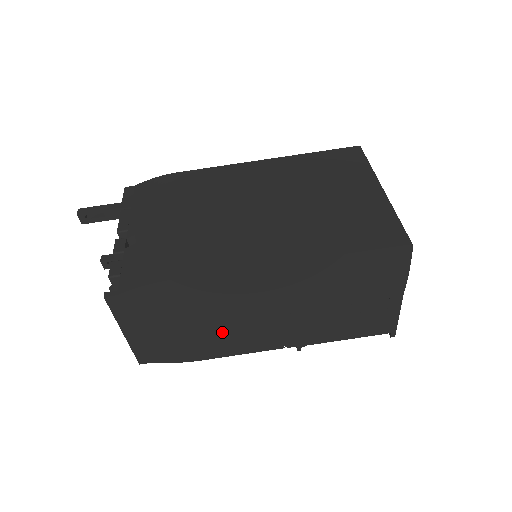
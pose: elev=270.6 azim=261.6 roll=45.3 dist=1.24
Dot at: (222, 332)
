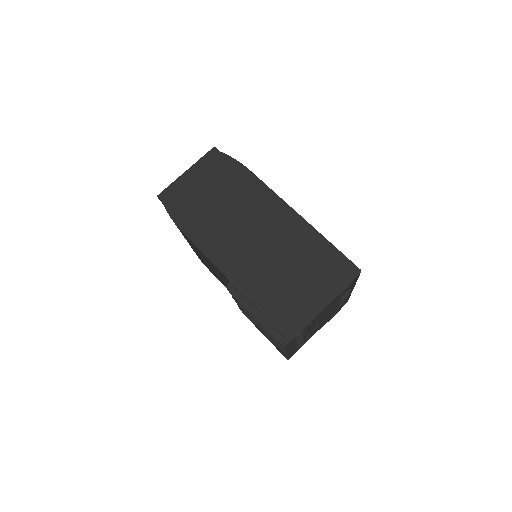
Dot at: (218, 223)
